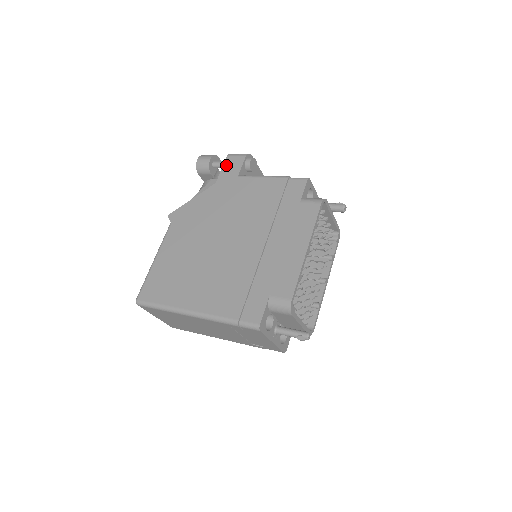
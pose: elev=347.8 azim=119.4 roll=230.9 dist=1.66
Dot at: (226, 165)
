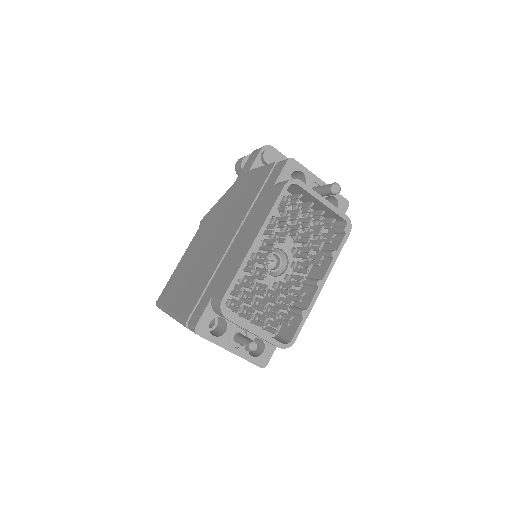
Dot at: (247, 162)
